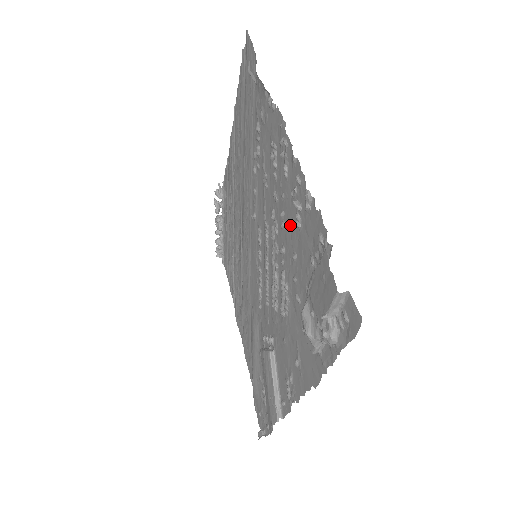
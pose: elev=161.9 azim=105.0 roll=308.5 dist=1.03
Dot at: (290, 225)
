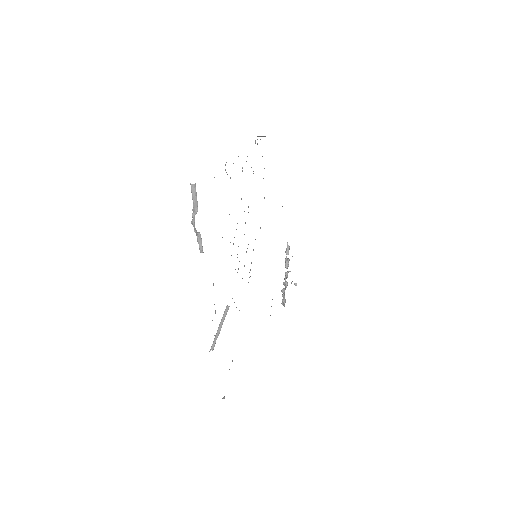
Dot at: occluded
